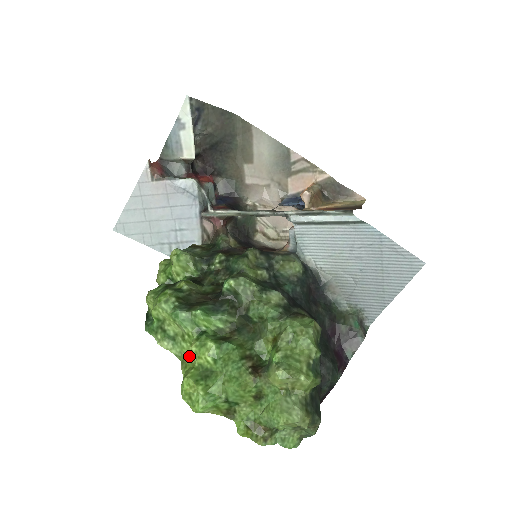
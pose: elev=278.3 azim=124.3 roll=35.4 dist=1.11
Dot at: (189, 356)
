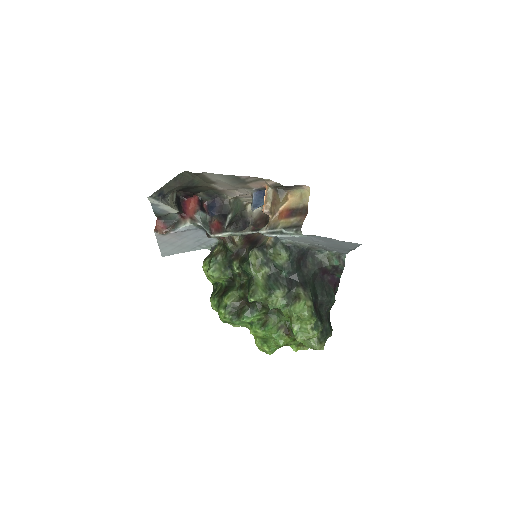
Dot at: occluded
